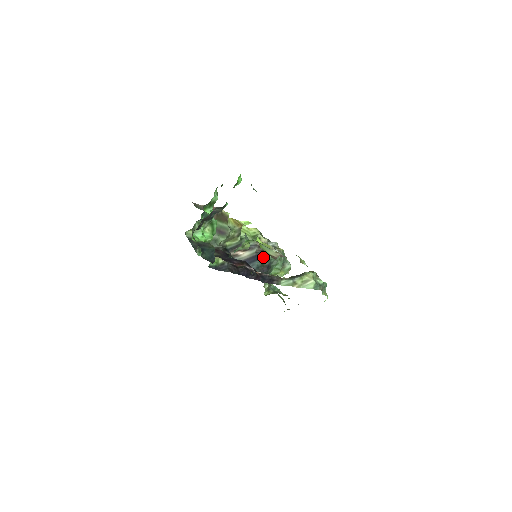
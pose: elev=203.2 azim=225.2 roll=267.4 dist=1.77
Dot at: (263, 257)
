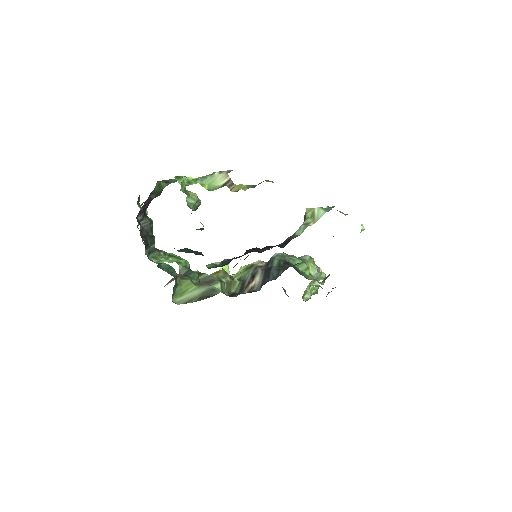
Dot at: (272, 264)
